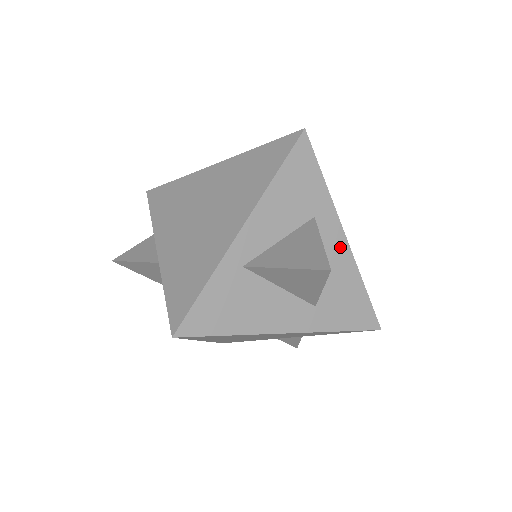
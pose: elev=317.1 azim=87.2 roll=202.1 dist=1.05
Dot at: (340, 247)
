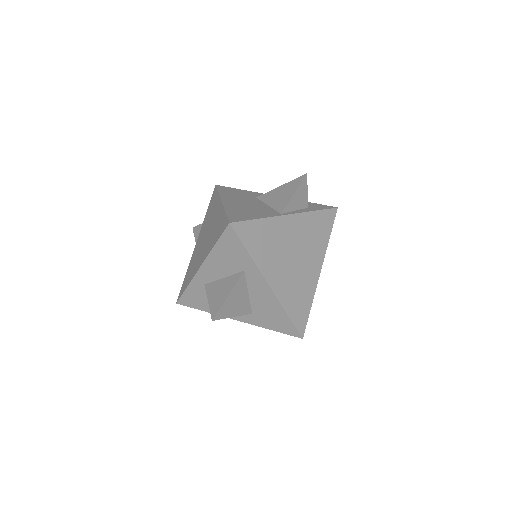
Dot at: (265, 290)
